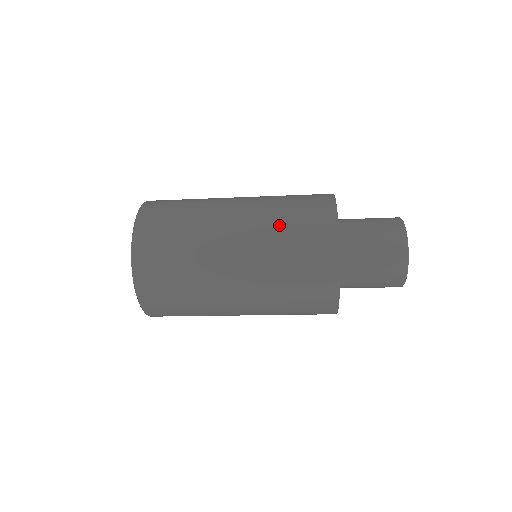
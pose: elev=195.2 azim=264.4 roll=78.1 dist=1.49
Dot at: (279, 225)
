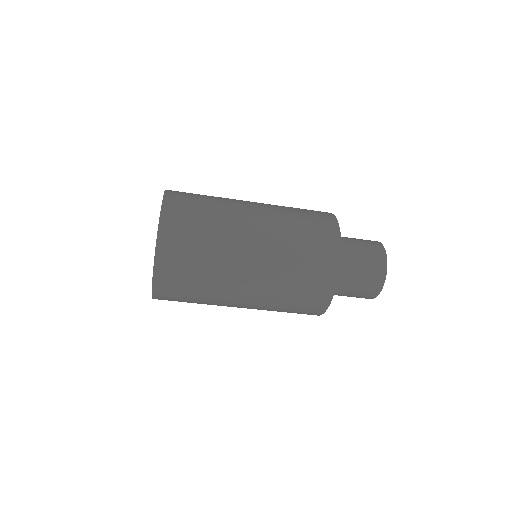
Dot at: (288, 207)
